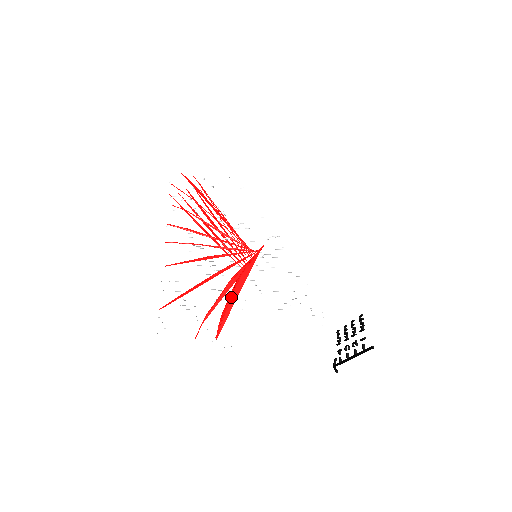
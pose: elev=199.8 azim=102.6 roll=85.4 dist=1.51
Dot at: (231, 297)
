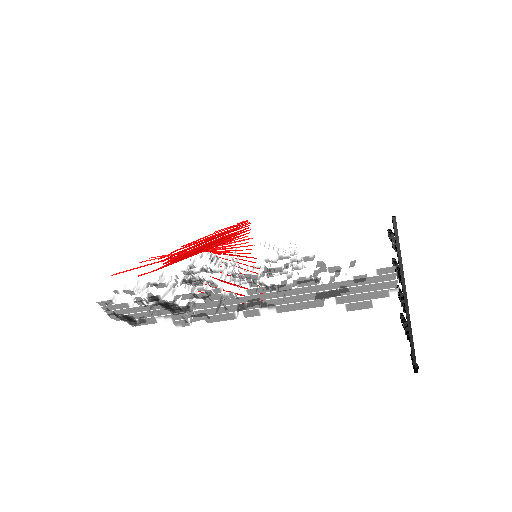
Dot at: (195, 245)
